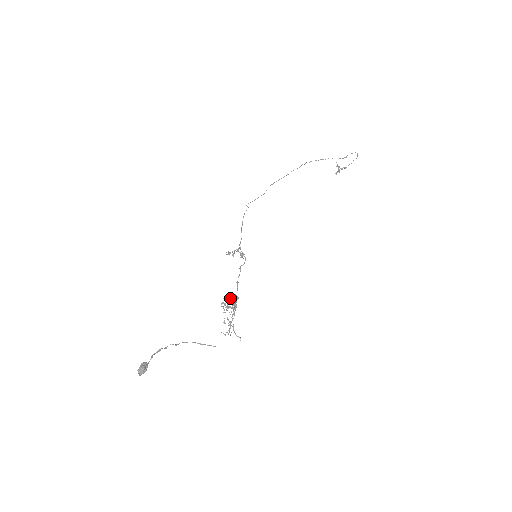
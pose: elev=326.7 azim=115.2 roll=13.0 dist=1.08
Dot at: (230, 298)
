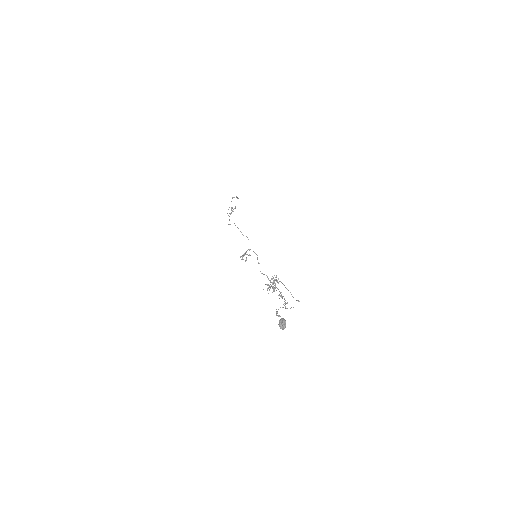
Dot at: (273, 278)
